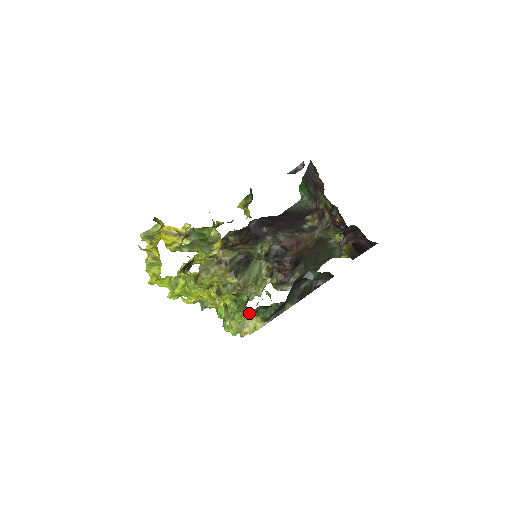
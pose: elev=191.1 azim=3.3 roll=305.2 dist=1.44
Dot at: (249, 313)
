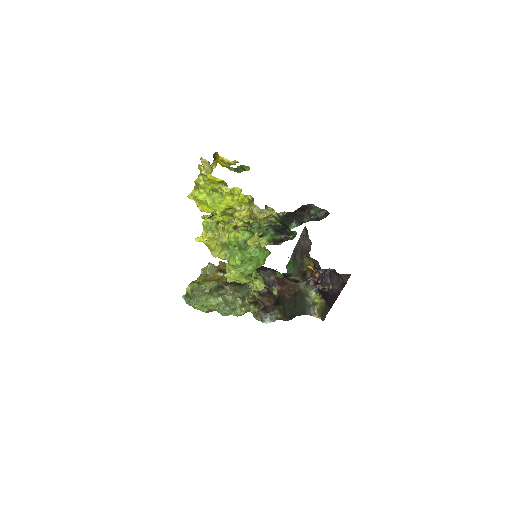
Dot at: (268, 208)
